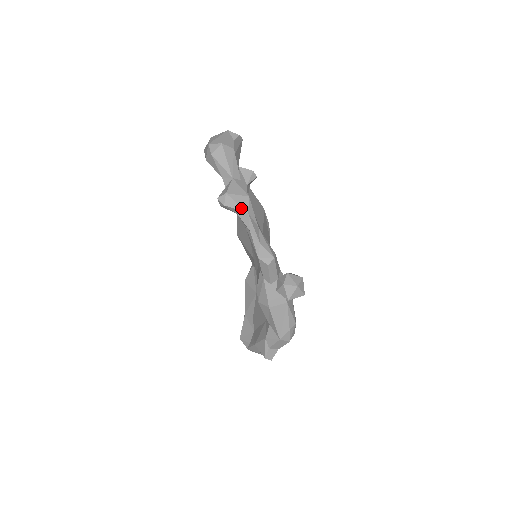
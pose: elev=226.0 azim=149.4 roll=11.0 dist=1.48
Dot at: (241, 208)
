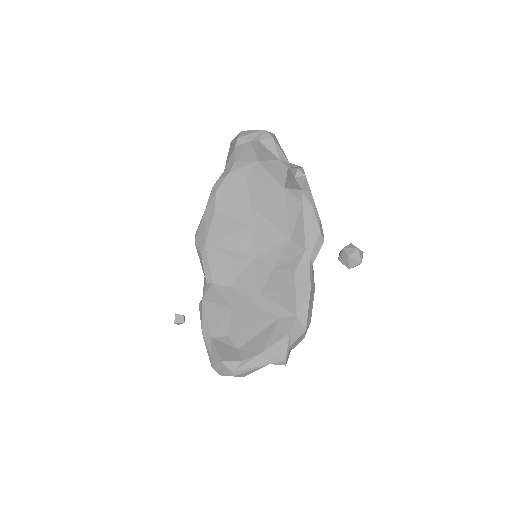
Dot at: occluded
